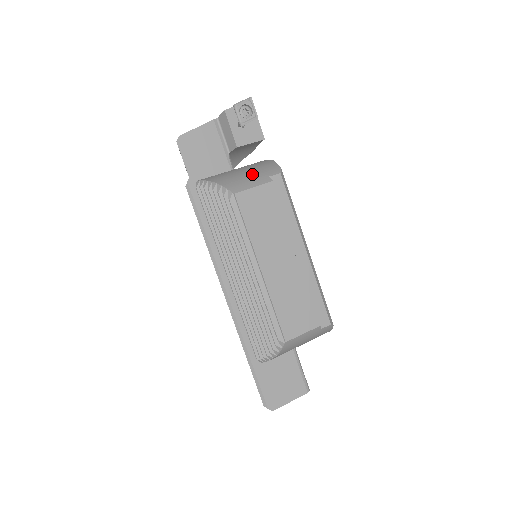
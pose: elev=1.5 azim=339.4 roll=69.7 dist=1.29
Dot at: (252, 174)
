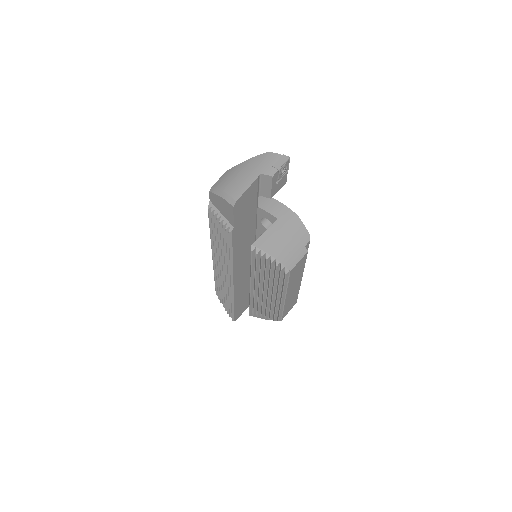
Dot at: (294, 244)
